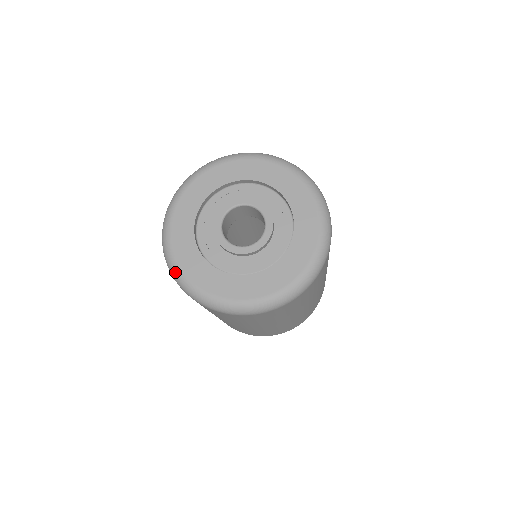
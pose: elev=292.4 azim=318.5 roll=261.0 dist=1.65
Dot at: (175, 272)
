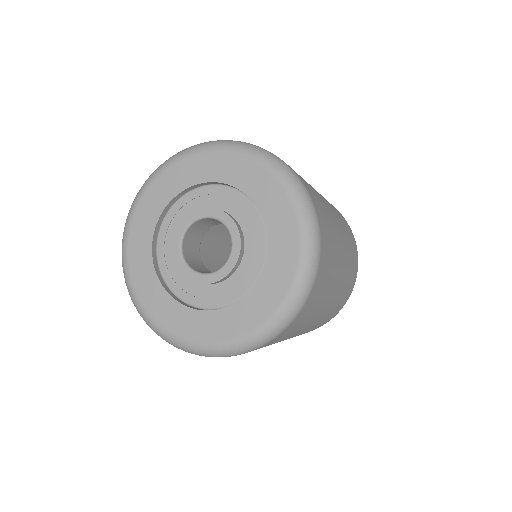
Dot at: (128, 289)
